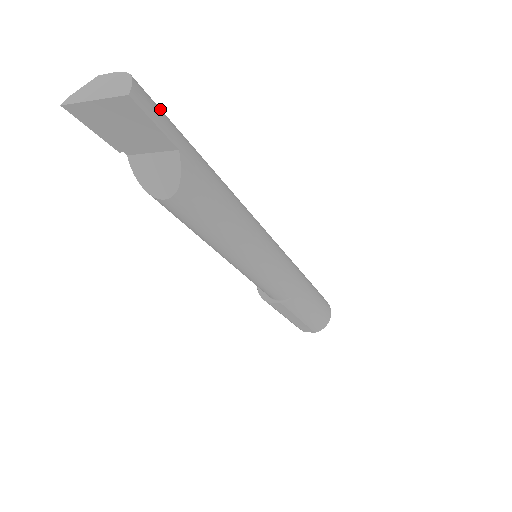
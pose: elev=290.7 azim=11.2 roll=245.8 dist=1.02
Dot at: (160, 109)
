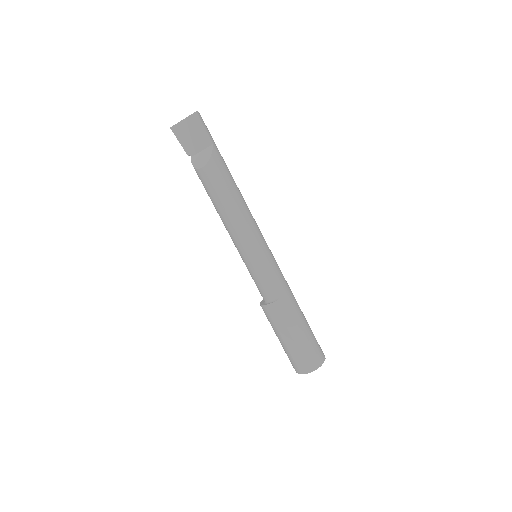
Dot at: (209, 132)
